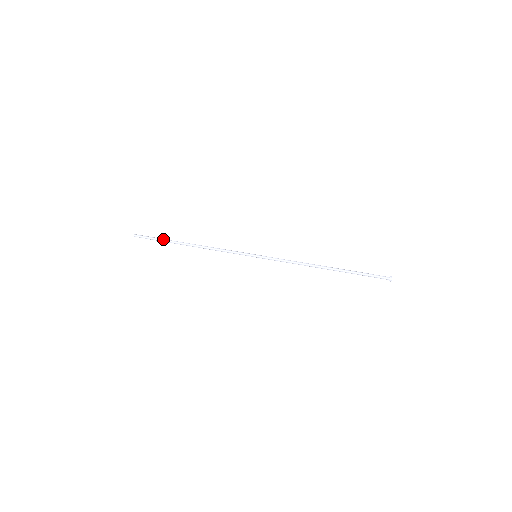
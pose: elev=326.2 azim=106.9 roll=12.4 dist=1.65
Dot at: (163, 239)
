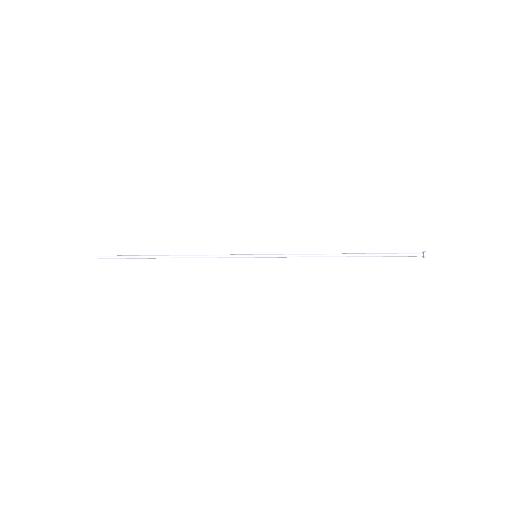
Dot at: (137, 255)
